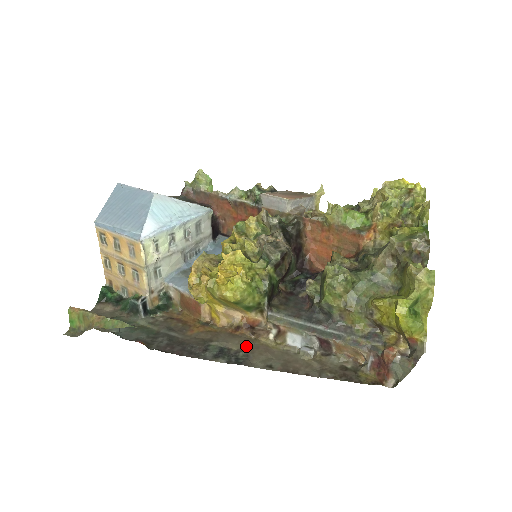
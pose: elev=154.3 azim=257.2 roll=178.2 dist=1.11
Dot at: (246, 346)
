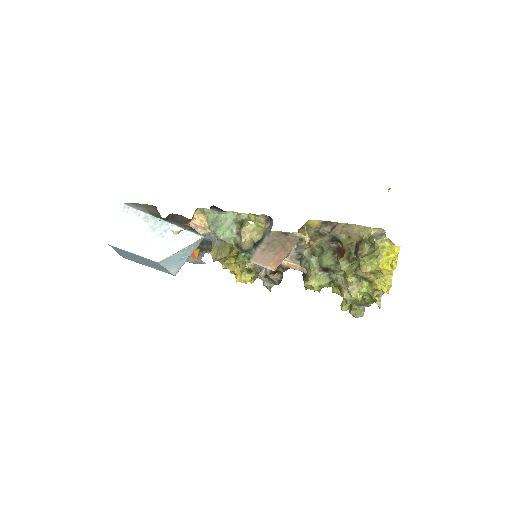
Dot at: occluded
